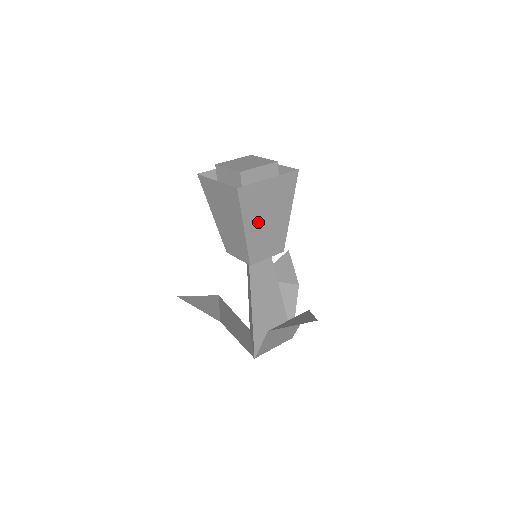
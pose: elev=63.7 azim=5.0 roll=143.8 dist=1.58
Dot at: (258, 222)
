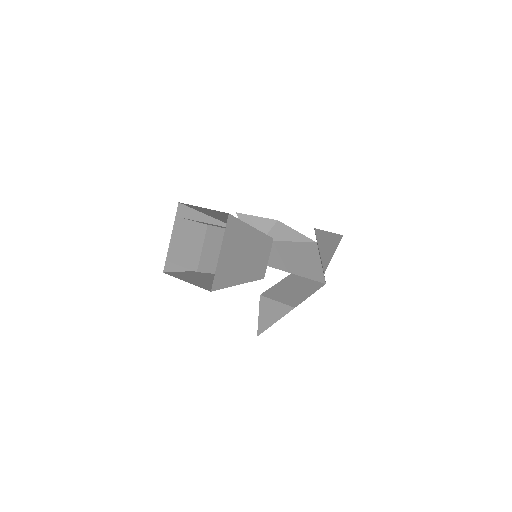
Dot at: (210, 274)
